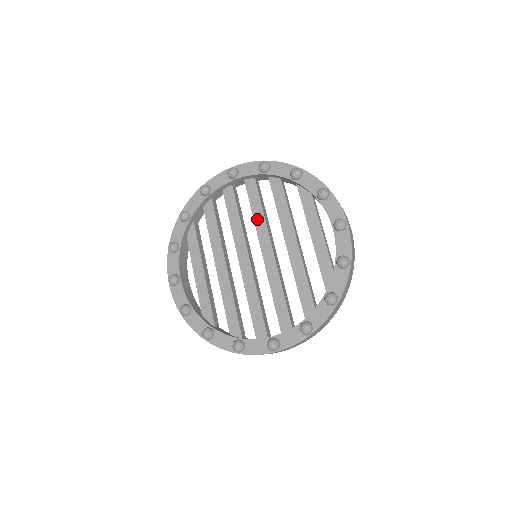
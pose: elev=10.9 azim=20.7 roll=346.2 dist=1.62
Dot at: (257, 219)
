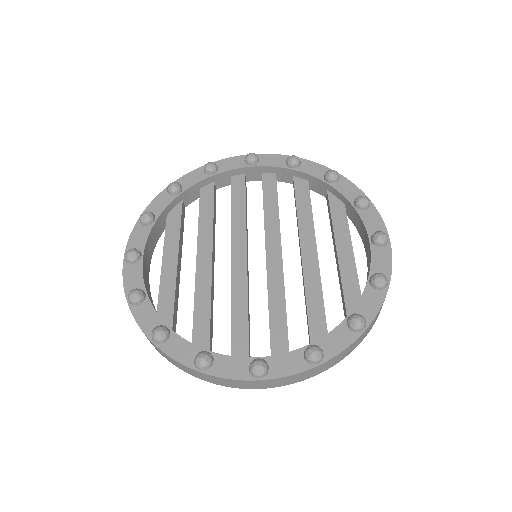
Dot at: (268, 215)
